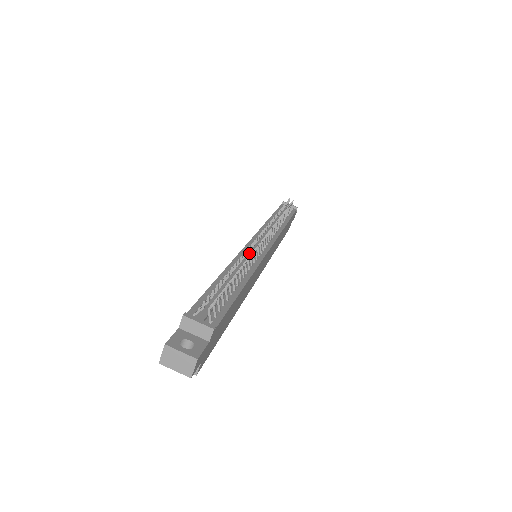
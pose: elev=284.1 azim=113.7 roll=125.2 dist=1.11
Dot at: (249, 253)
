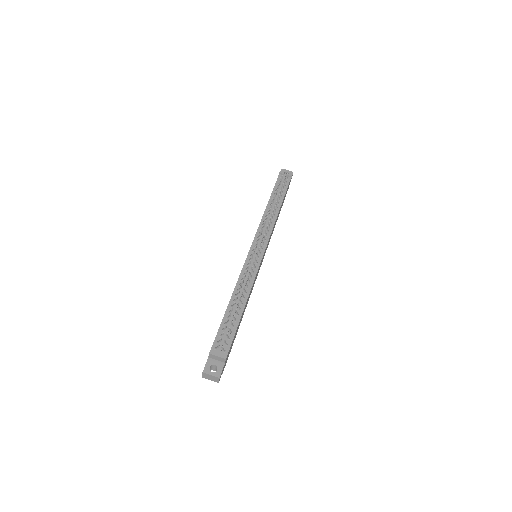
Dot at: (248, 270)
